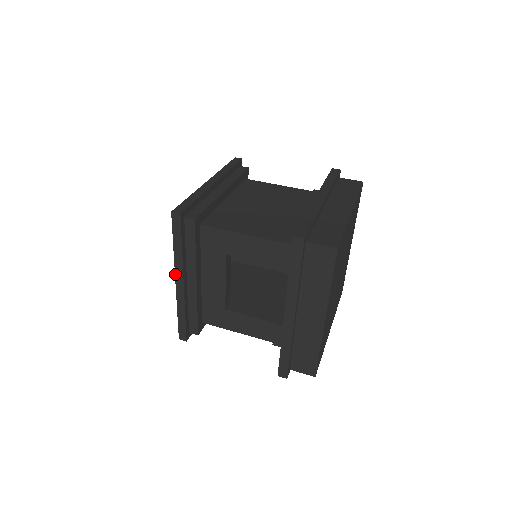
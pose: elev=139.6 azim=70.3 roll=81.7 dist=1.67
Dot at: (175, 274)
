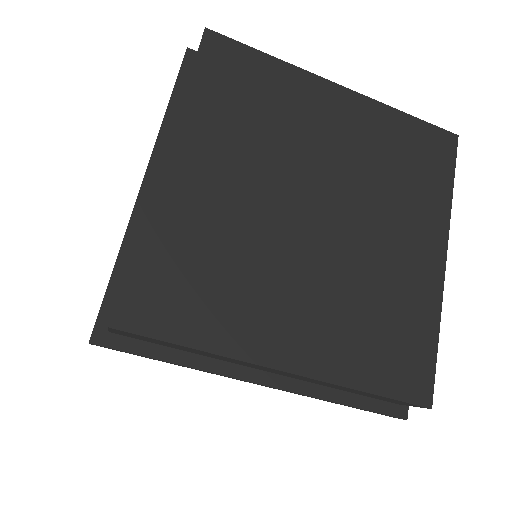
Dot at: occluded
